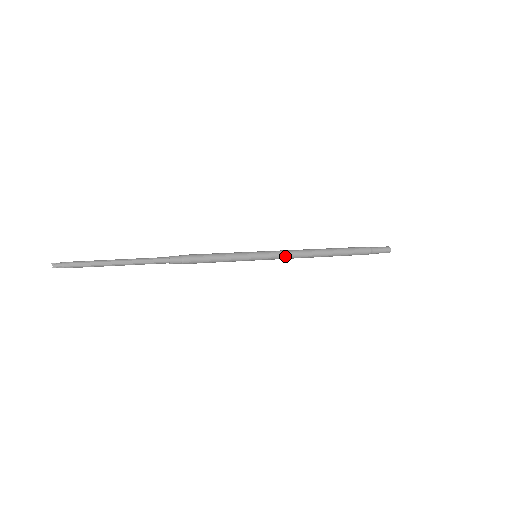
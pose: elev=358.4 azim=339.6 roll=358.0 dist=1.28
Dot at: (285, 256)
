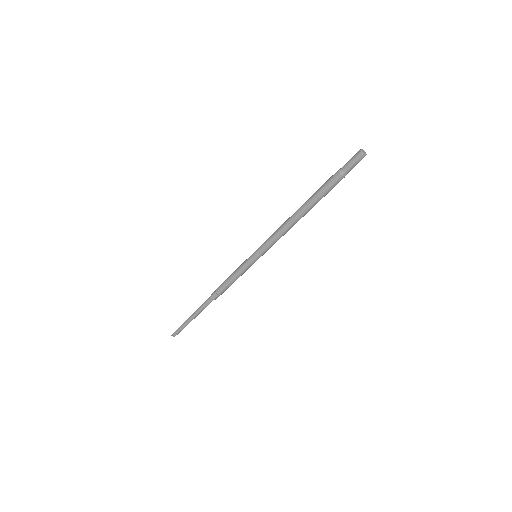
Dot at: (274, 243)
